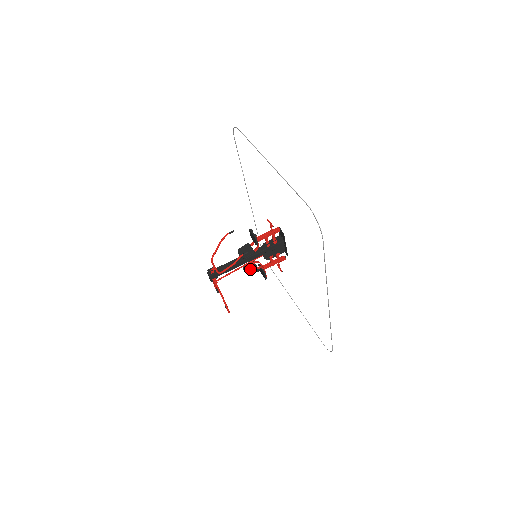
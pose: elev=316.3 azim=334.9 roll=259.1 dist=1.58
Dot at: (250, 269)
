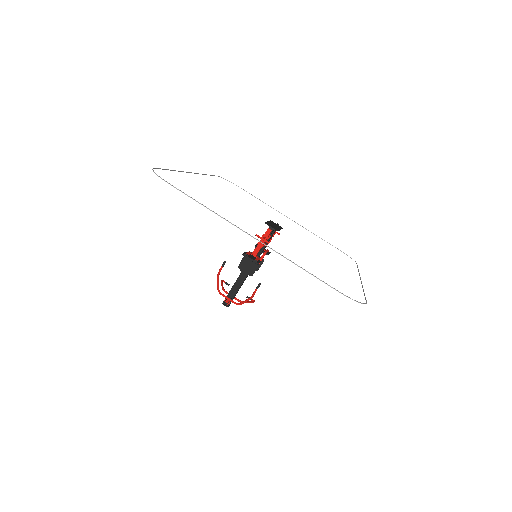
Dot at: occluded
